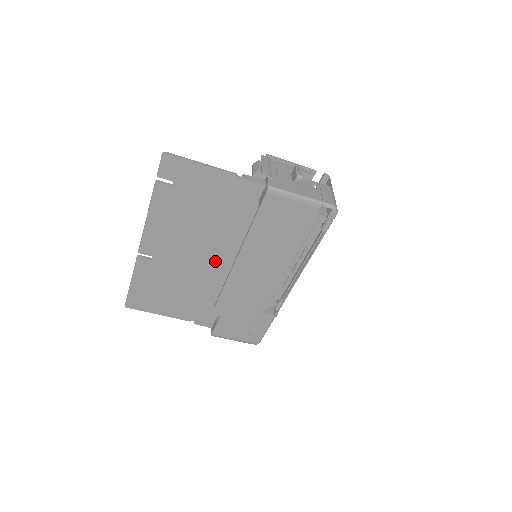
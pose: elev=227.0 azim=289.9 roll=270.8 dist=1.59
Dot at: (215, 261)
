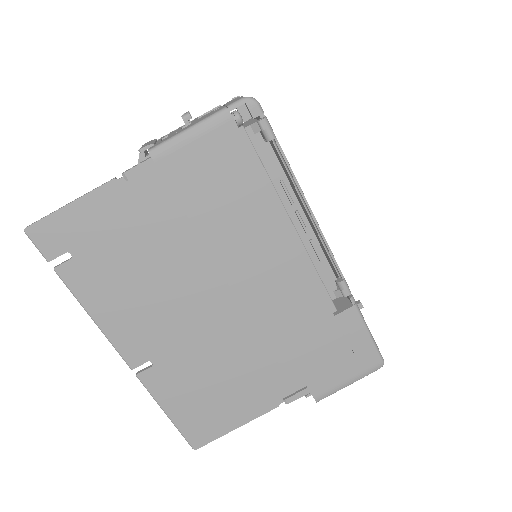
Dot at: (215, 303)
